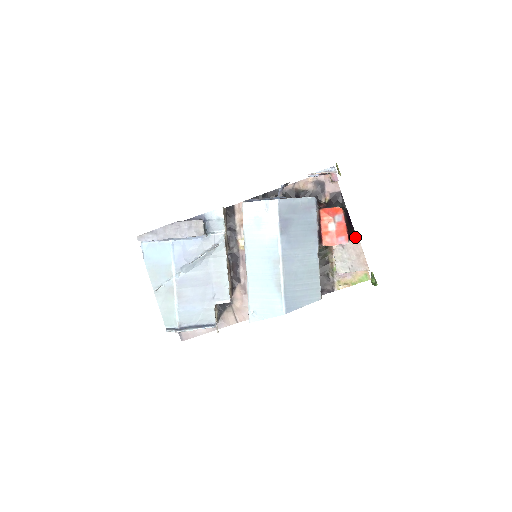
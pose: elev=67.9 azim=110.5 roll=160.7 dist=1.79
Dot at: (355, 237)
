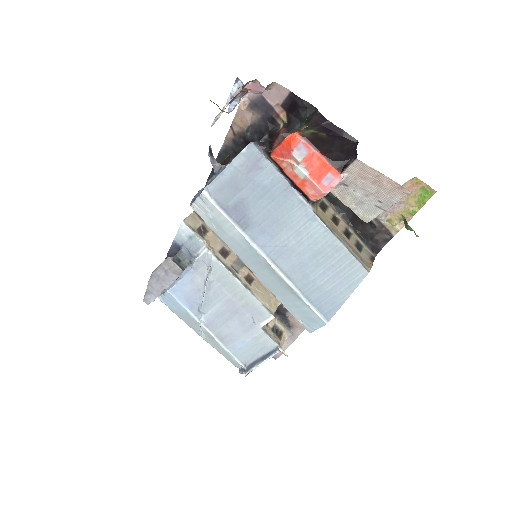
Dot at: (350, 159)
